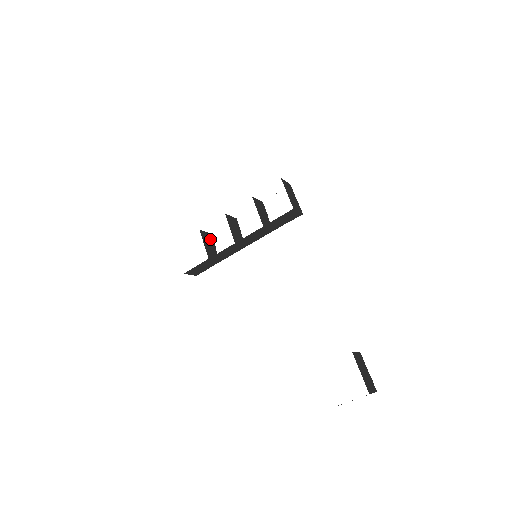
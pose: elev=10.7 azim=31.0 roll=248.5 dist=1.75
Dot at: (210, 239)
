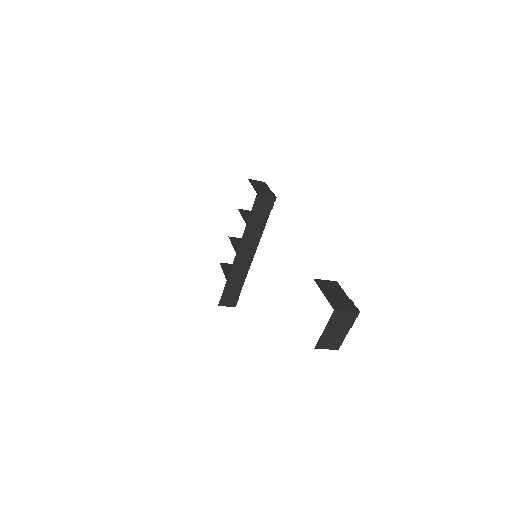
Dot at: occluded
